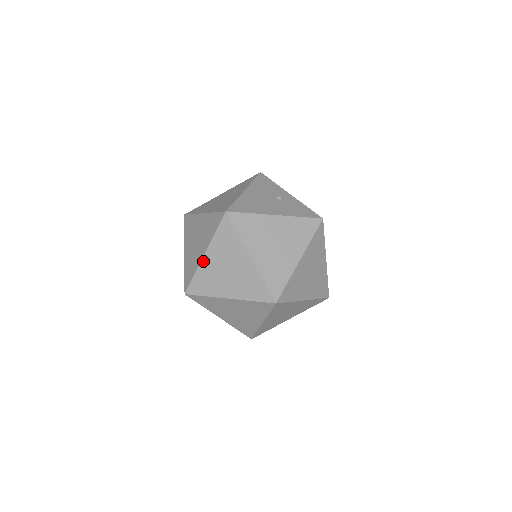
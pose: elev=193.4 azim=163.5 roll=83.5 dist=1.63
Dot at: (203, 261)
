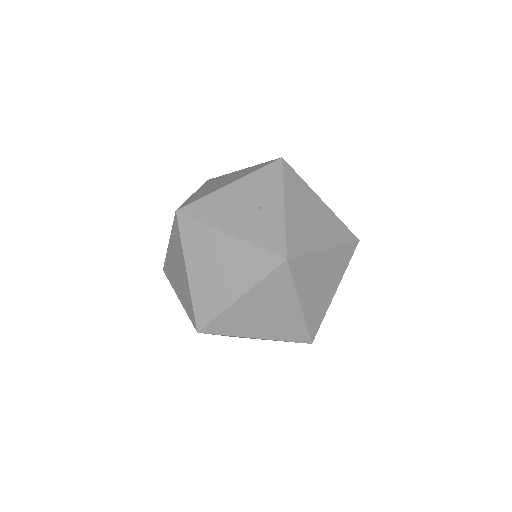
Dot at: (168, 249)
